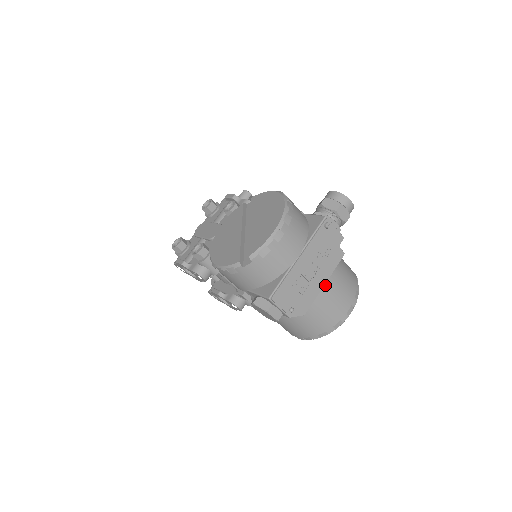
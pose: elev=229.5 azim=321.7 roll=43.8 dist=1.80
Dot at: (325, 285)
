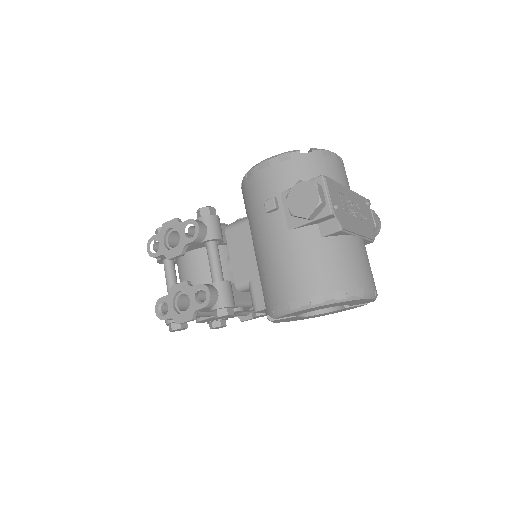
Dot at: (359, 237)
